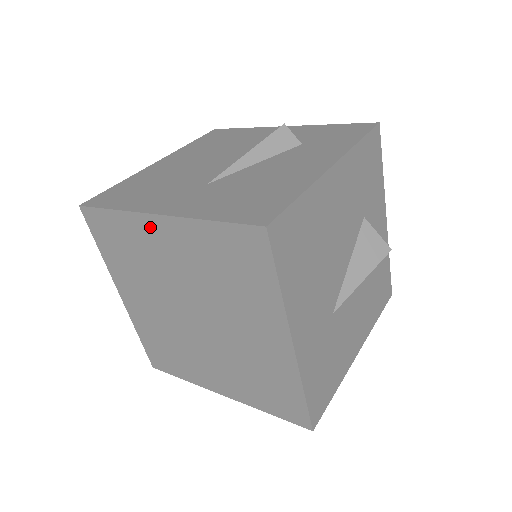
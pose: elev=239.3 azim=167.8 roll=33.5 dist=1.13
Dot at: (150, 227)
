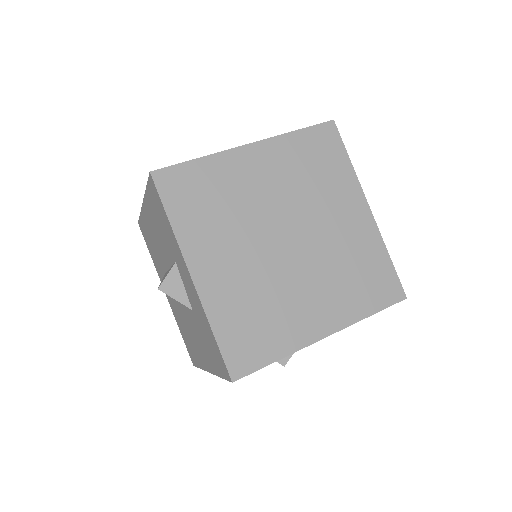
Dot at: (241, 159)
